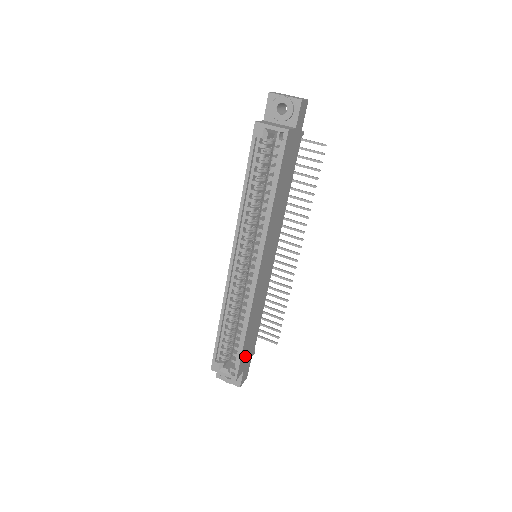
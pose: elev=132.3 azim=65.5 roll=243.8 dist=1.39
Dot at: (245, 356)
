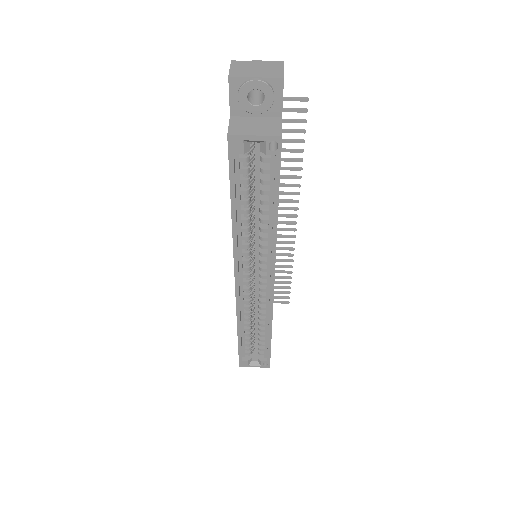
Dot at: occluded
